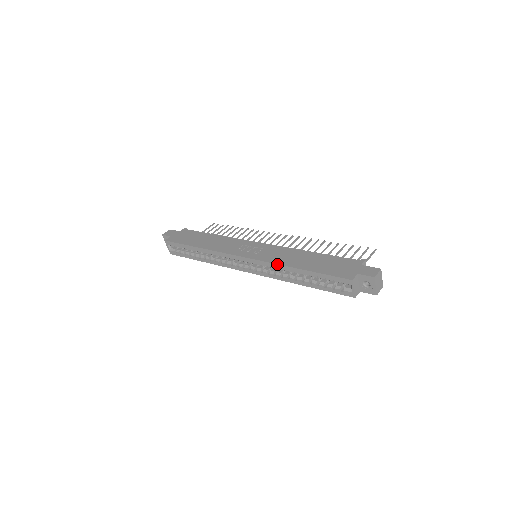
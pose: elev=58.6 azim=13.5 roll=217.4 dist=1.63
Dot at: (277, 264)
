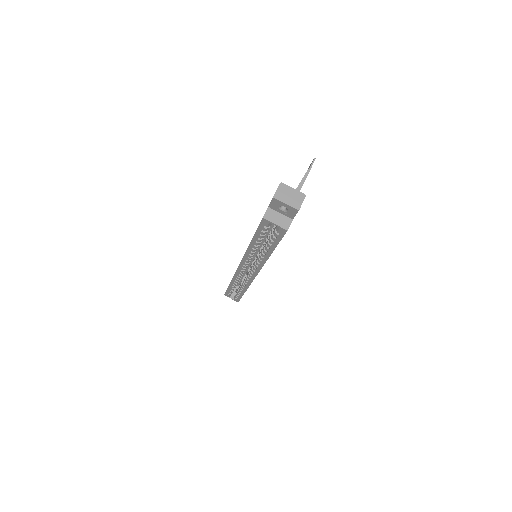
Dot at: (245, 253)
